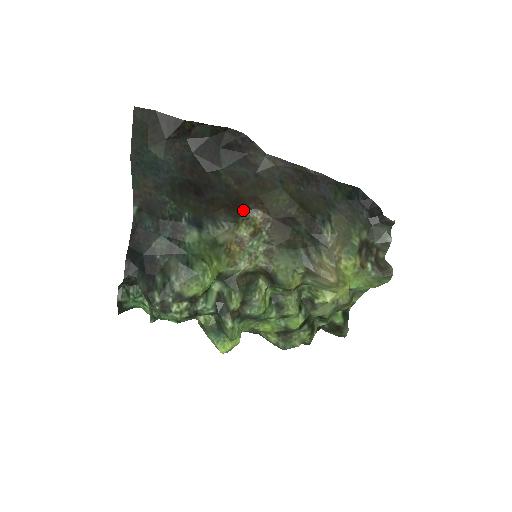
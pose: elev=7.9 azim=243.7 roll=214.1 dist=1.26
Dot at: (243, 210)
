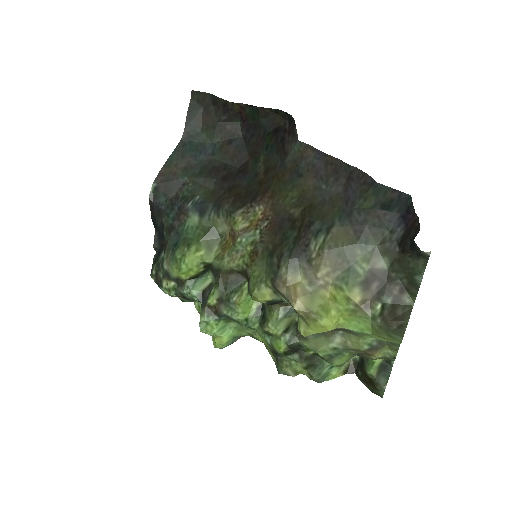
Dot at: (249, 202)
